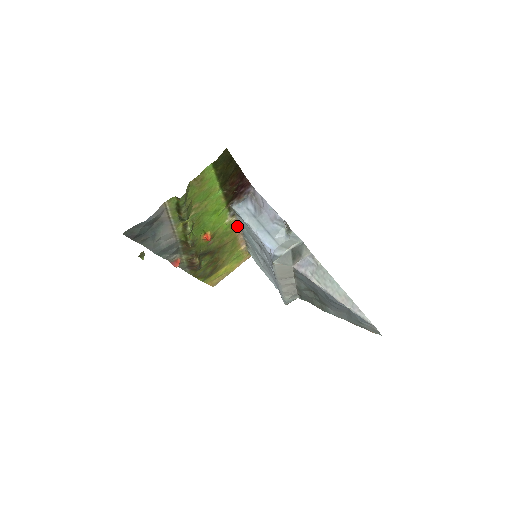
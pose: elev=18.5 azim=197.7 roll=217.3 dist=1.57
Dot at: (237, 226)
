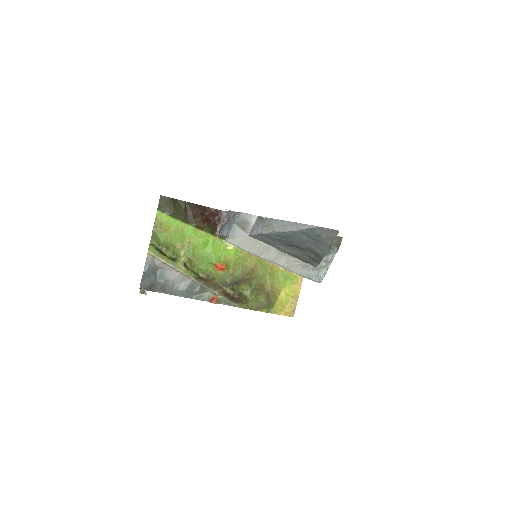
Dot at: occluded
